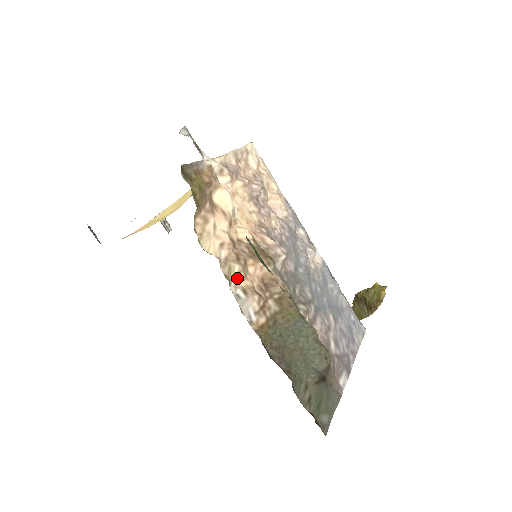
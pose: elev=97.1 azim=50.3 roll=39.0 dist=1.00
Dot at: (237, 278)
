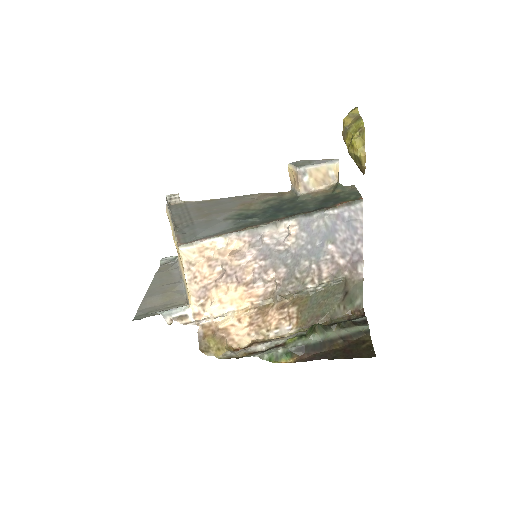
Dot at: (268, 331)
